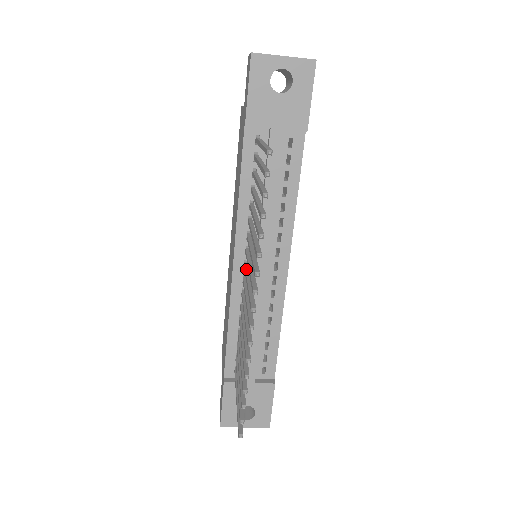
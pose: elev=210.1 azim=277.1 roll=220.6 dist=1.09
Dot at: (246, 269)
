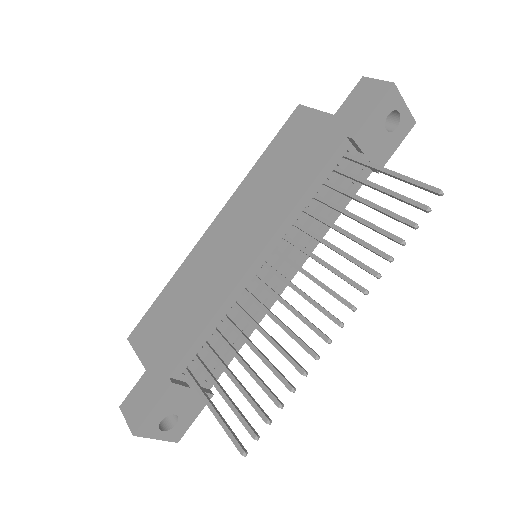
Dot at: (277, 271)
